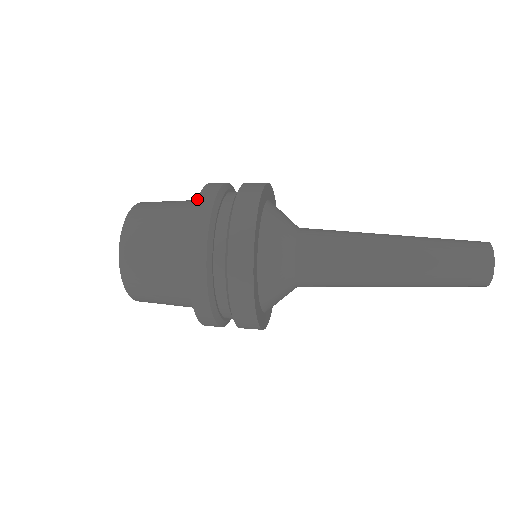
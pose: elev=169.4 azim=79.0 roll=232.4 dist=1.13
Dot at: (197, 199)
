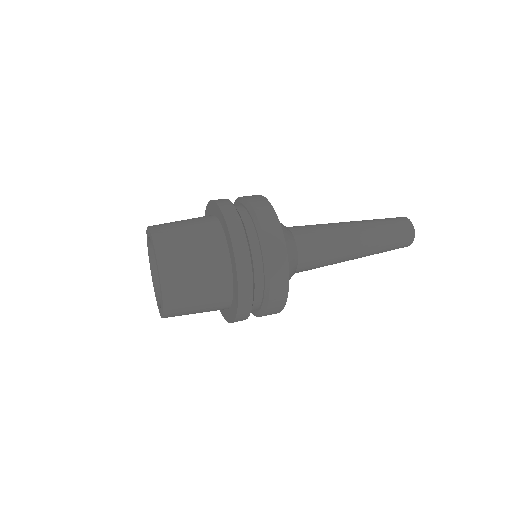
Dot at: (227, 225)
